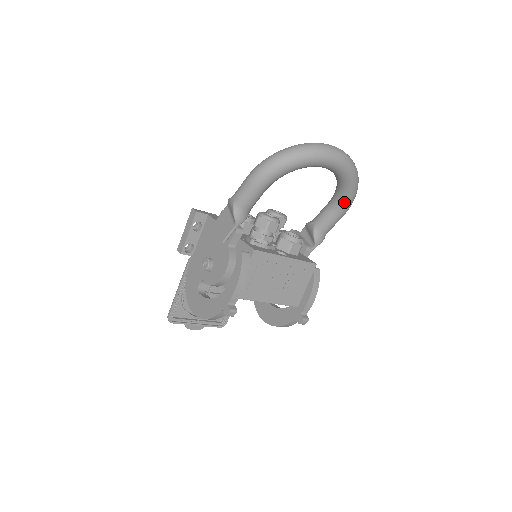
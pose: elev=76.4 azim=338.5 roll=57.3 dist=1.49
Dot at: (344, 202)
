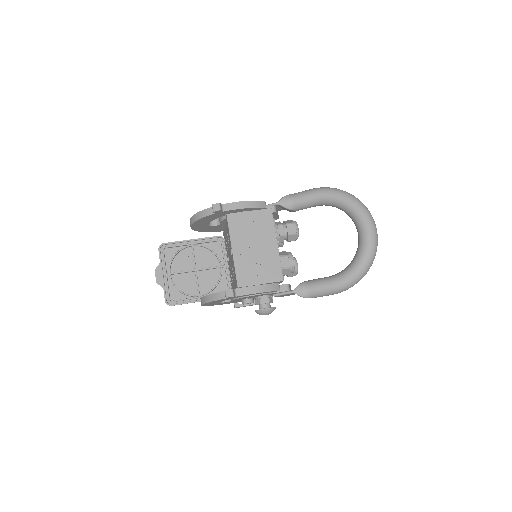
Dot at: (344, 274)
